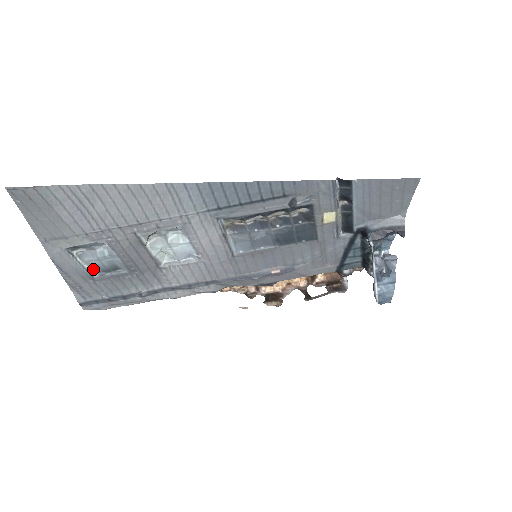
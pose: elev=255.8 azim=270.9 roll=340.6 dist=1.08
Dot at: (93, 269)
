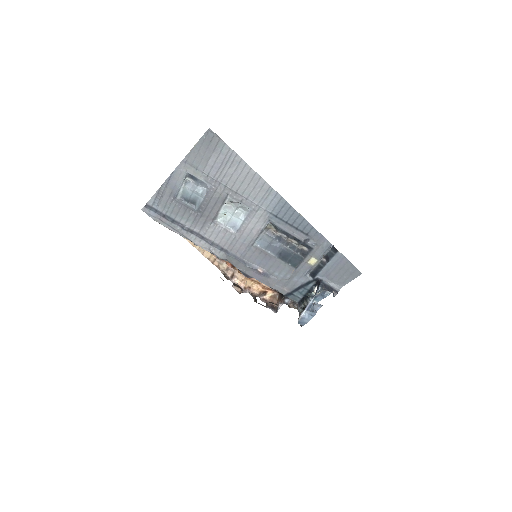
Dot at: (181, 193)
